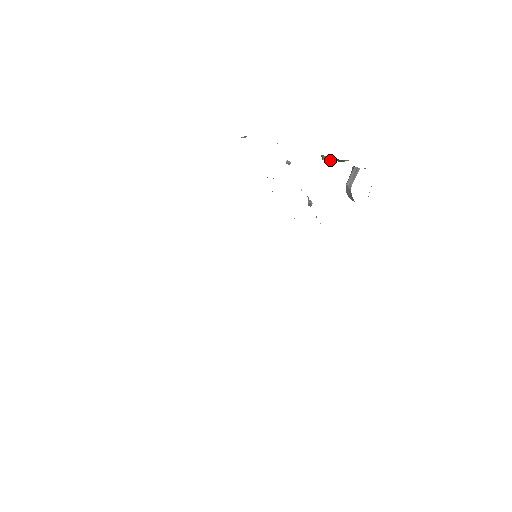
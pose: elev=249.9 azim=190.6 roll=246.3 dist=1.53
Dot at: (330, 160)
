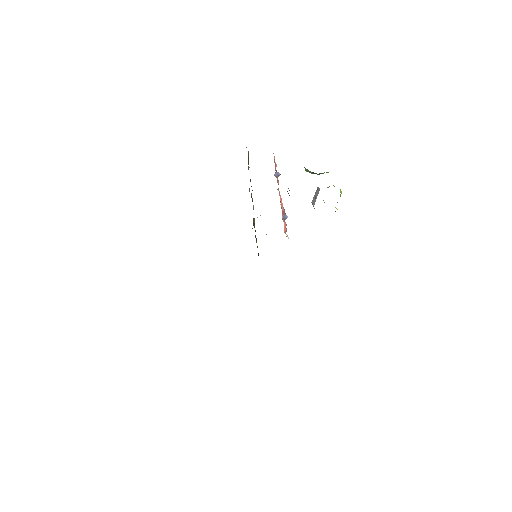
Dot at: occluded
